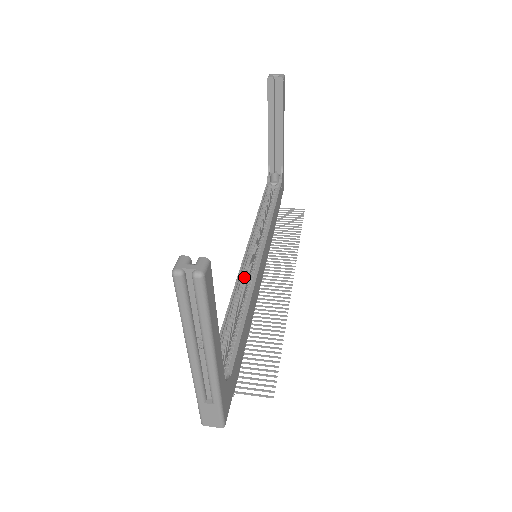
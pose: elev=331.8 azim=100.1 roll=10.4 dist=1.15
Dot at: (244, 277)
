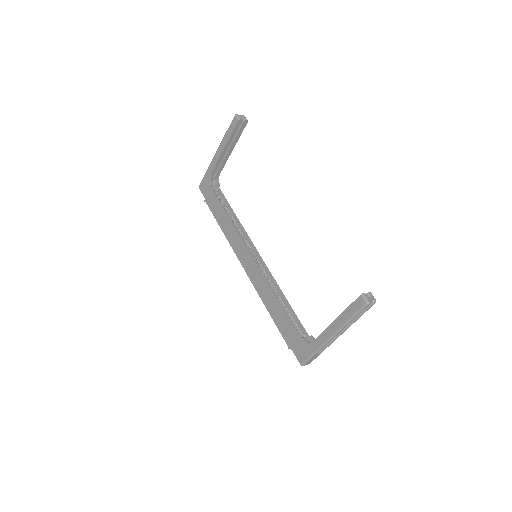
Dot at: occluded
